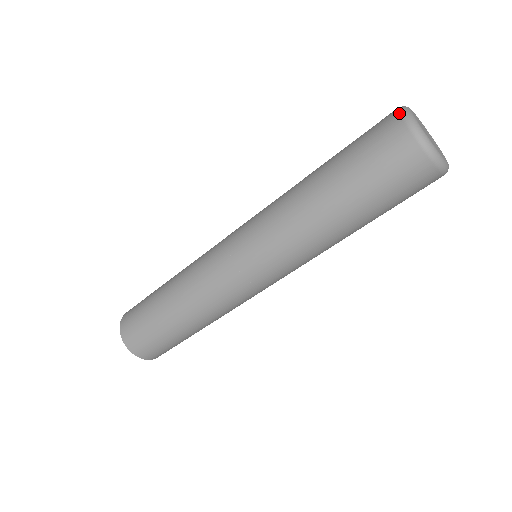
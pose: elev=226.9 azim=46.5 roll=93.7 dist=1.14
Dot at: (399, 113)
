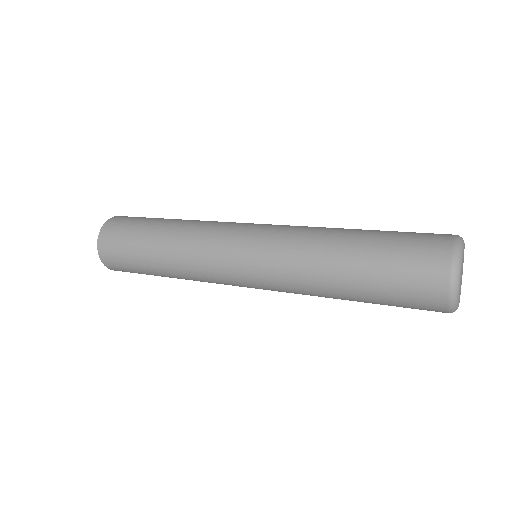
Dot at: (449, 291)
